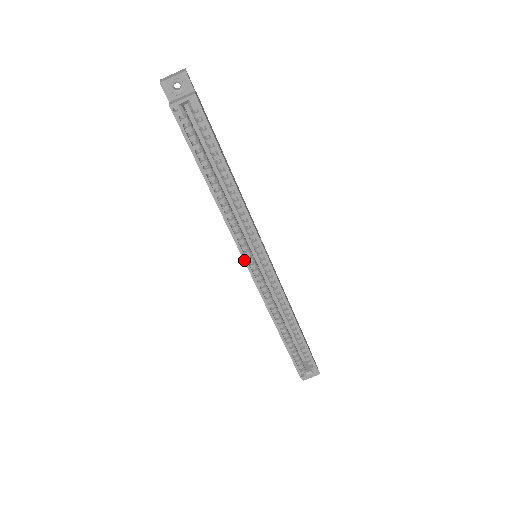
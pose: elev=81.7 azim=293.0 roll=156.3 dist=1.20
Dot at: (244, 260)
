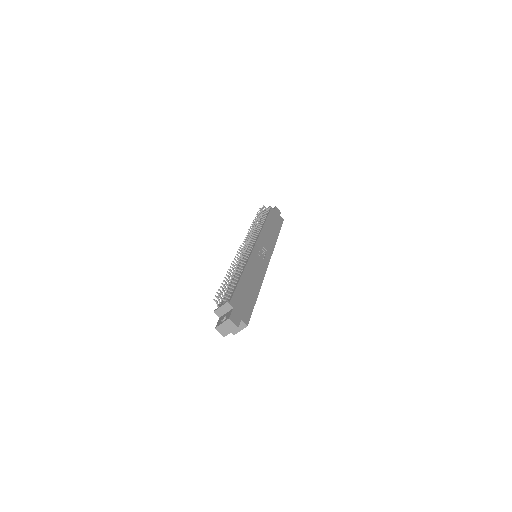
Dot at: occluded
